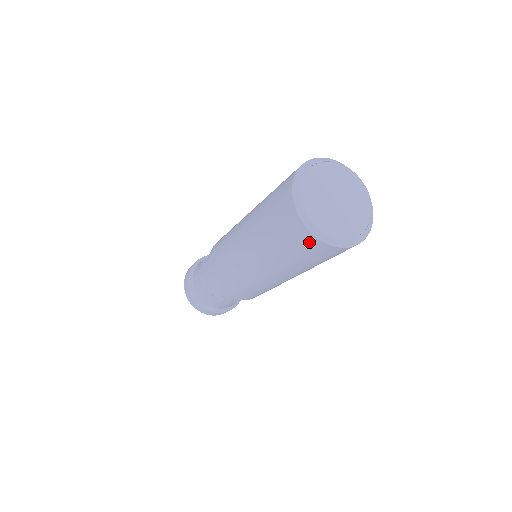
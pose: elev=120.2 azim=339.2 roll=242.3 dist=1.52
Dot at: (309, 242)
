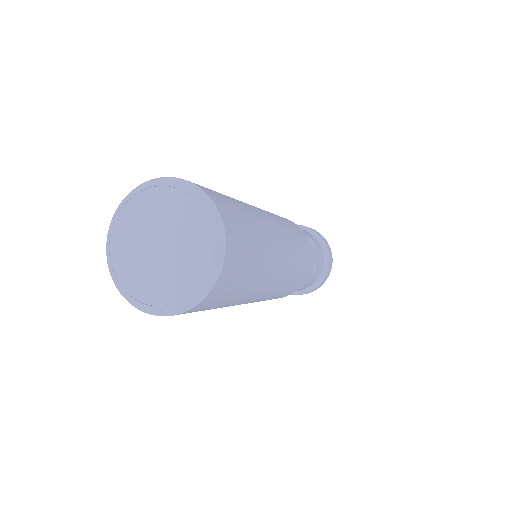
Dot at: (194, 310)
